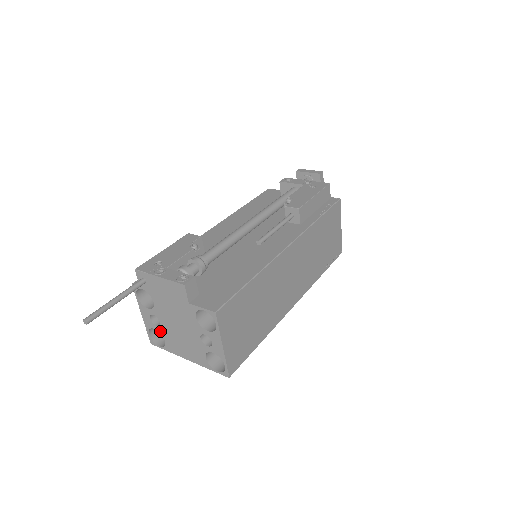
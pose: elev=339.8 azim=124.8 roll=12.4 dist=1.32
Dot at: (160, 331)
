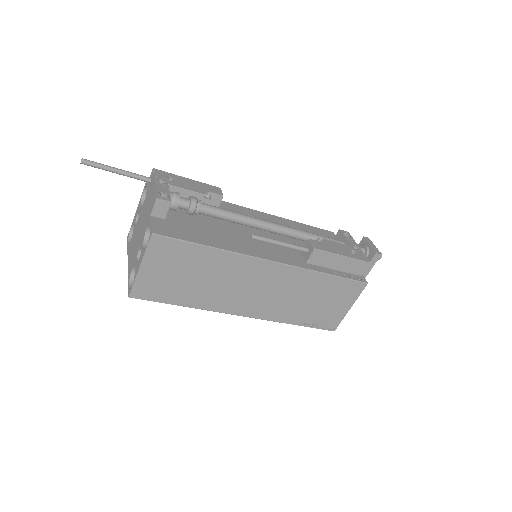
Dot at: (134, 229)
